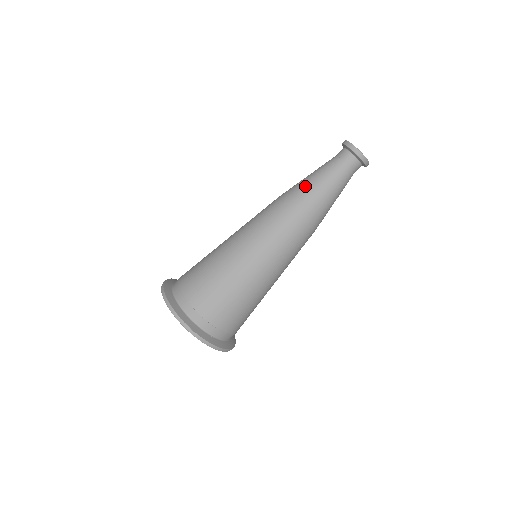
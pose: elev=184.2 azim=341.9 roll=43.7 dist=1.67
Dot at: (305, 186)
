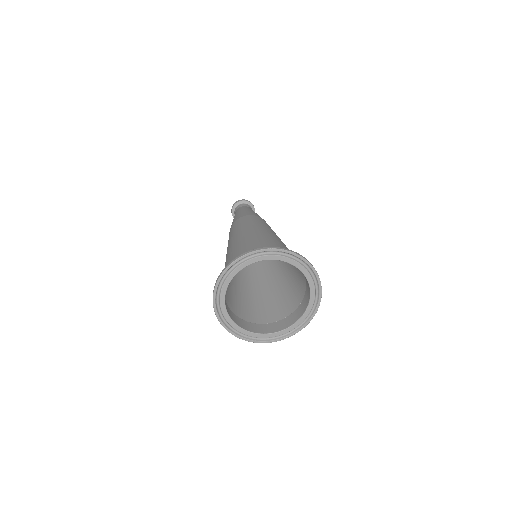
Dot at: (236, 216)
